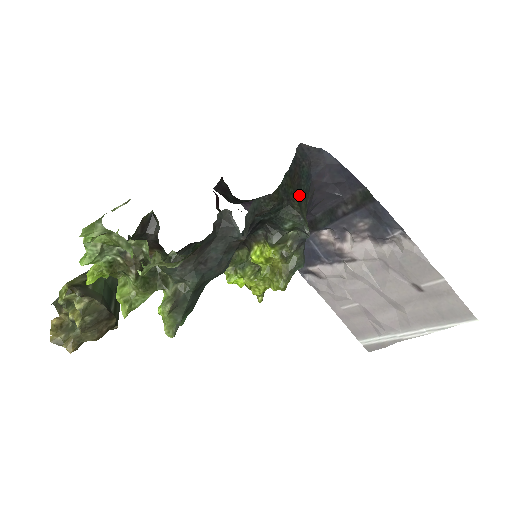
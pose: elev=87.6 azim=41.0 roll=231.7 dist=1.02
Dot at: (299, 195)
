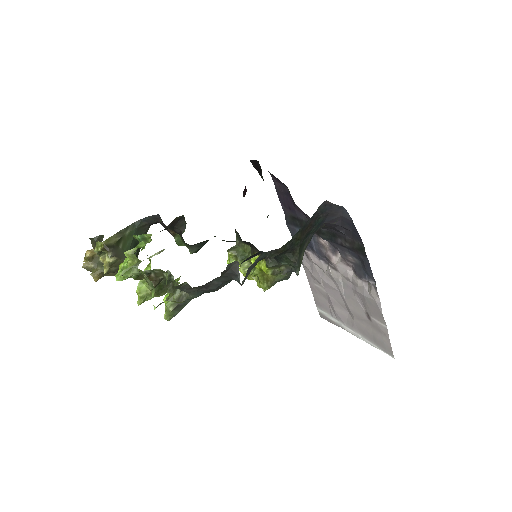
Dot at: (305, 239)
